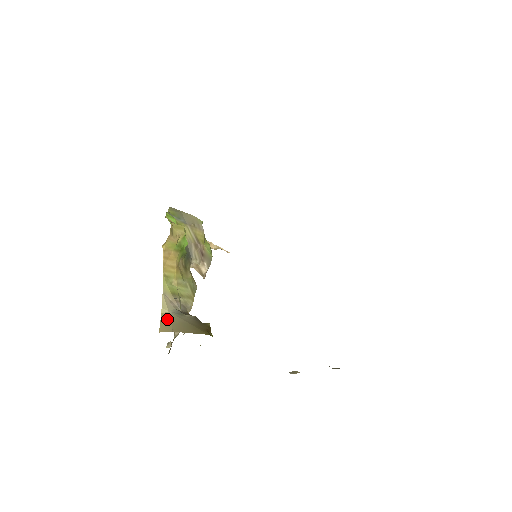
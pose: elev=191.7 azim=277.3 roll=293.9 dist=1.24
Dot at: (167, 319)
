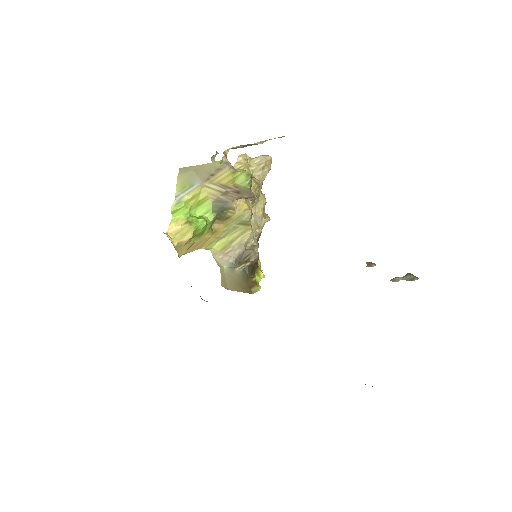
Dot at: (223, 275)
